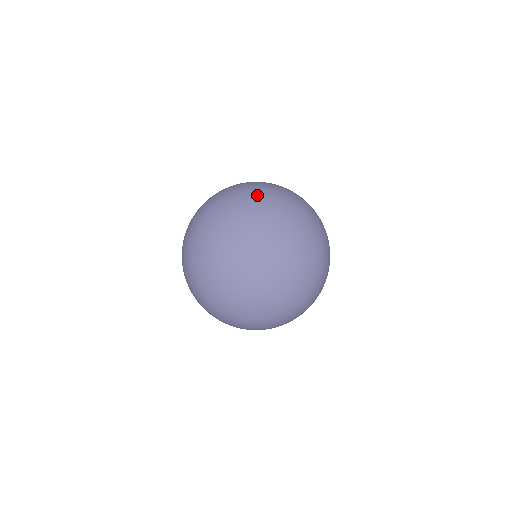
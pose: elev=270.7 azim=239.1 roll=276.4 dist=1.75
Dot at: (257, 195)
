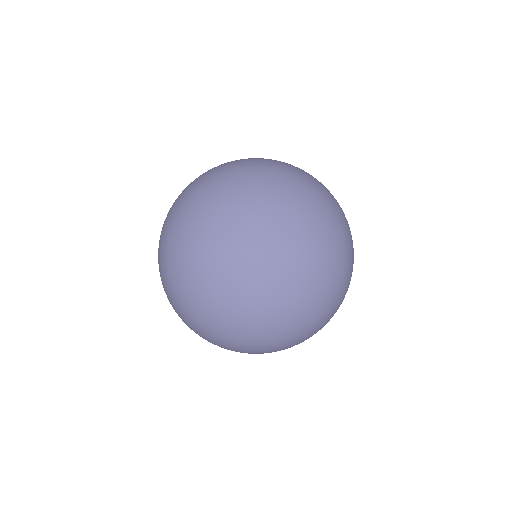
Dot at: occluded
